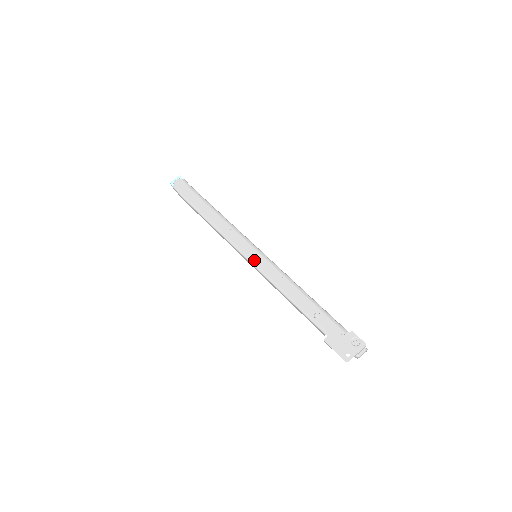
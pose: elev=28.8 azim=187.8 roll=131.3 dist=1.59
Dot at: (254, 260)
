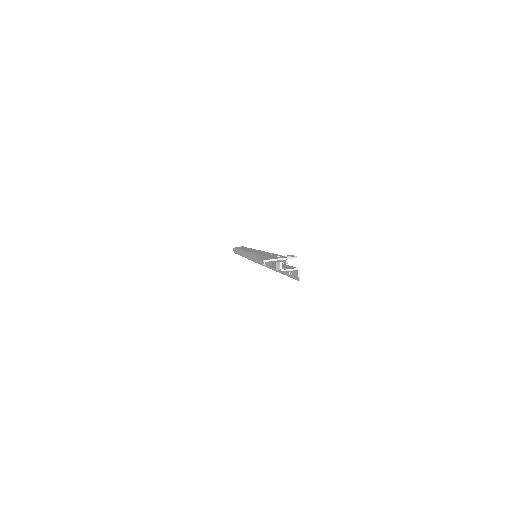
Dot at: (250, 251)
